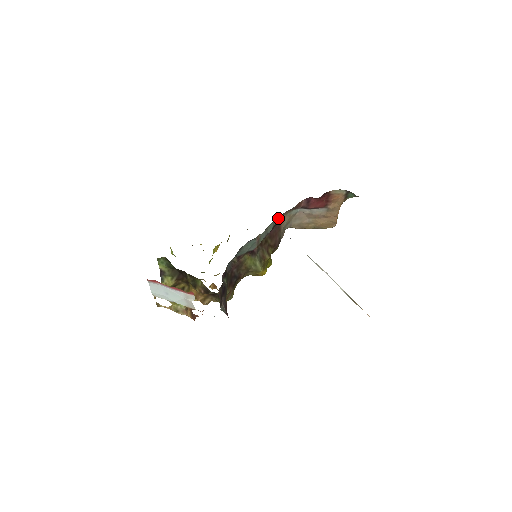
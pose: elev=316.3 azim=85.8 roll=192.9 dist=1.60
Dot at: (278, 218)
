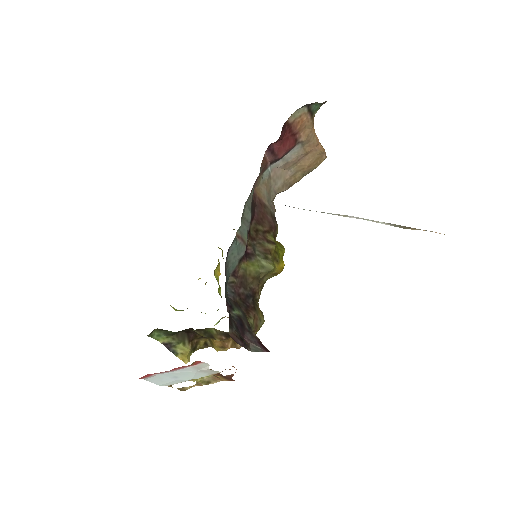
Dot at: (249, 196)
